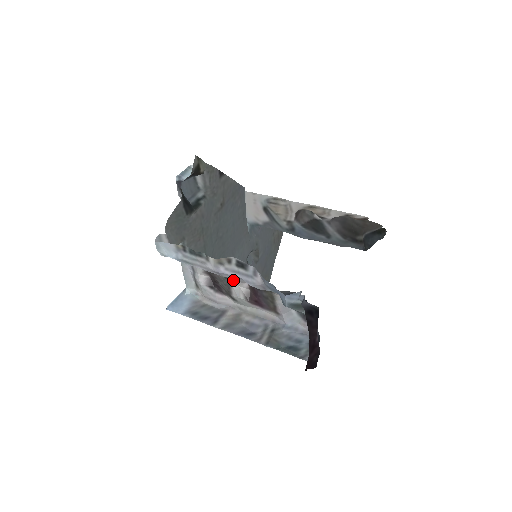
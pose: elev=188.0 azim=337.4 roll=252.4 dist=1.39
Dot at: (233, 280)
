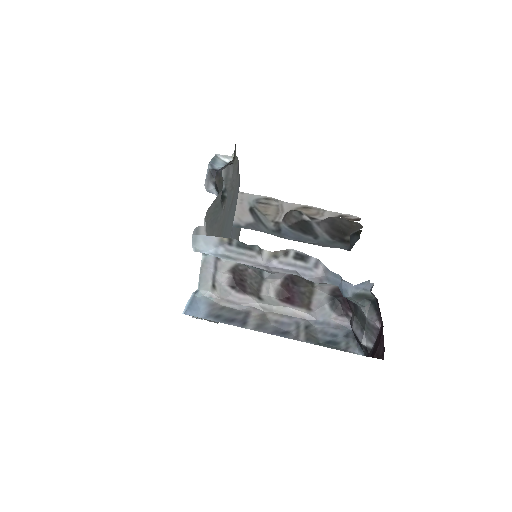
Dot at: (269, 277)
